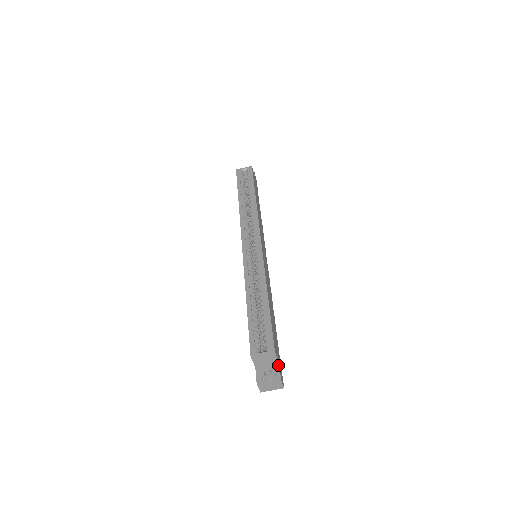
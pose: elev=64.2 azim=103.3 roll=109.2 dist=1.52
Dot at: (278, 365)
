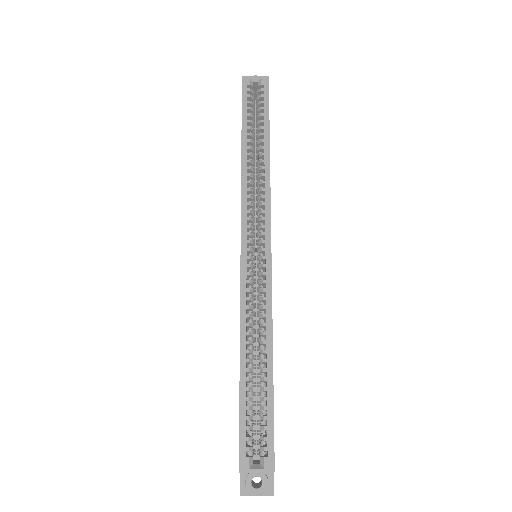
Dot at: occluded
